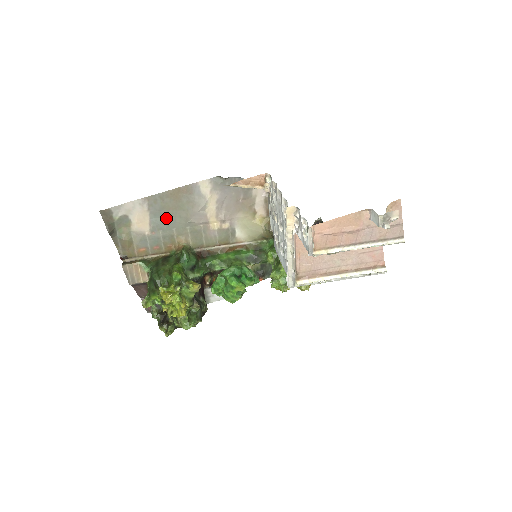
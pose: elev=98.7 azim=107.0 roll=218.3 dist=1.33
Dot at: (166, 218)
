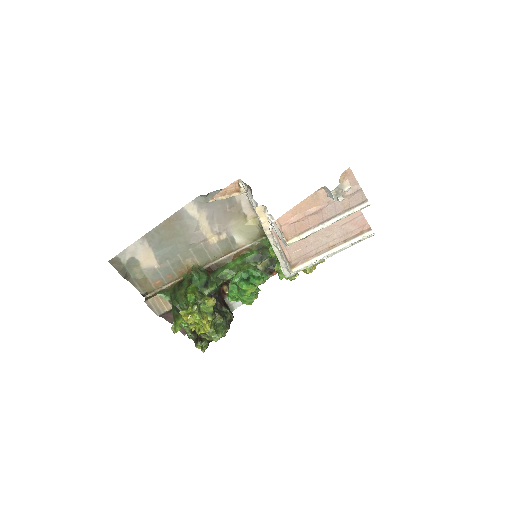
Dot at: (168, 248)
